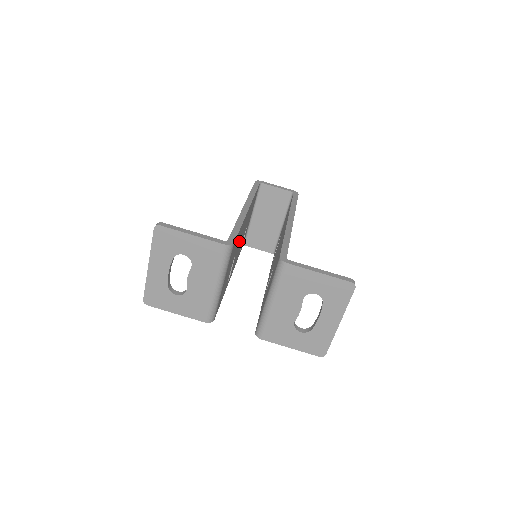
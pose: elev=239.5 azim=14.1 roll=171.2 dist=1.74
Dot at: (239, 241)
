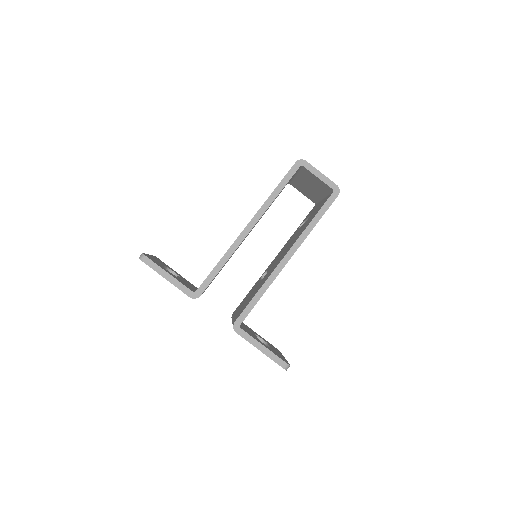
Dot at: occluded
